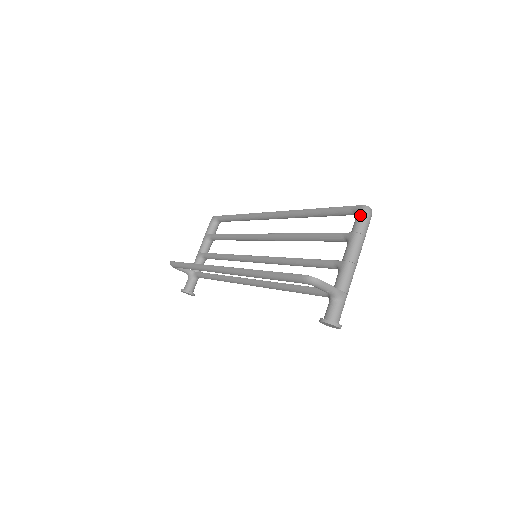
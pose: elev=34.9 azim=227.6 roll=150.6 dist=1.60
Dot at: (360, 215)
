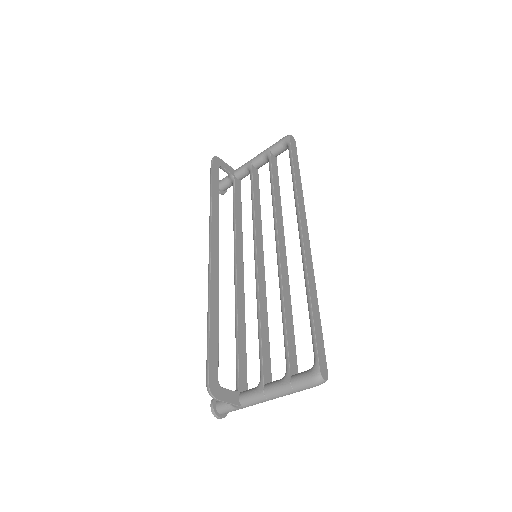
Dot at: (308, 378)
